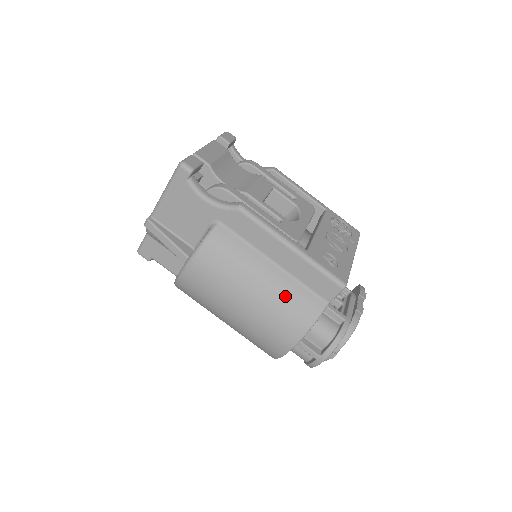
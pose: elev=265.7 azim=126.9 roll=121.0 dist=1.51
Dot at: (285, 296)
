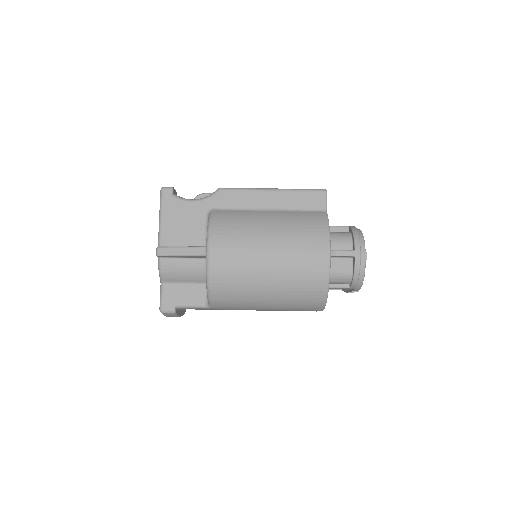
Dot at: (294, 220)
